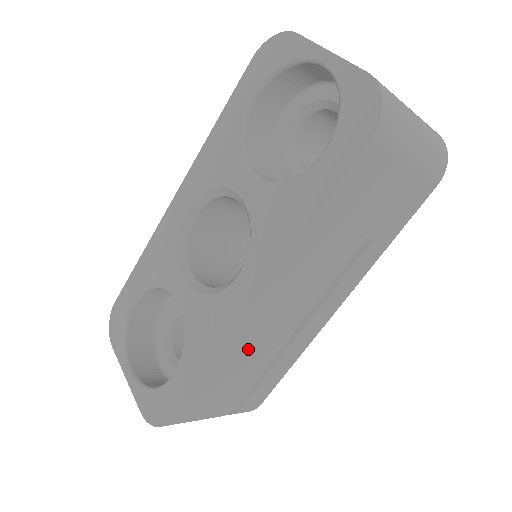
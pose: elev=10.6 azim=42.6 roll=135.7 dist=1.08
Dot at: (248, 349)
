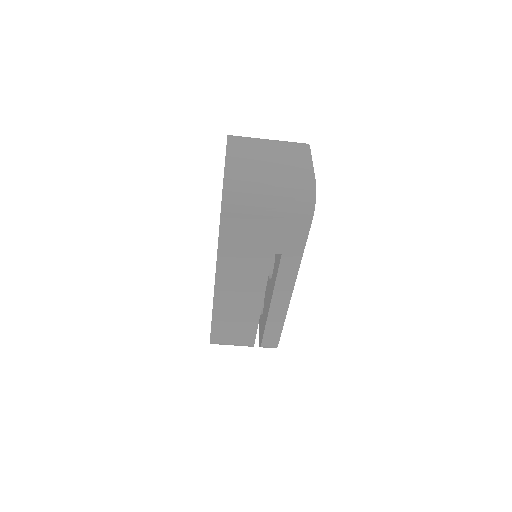
Dot at: (233, 310)
